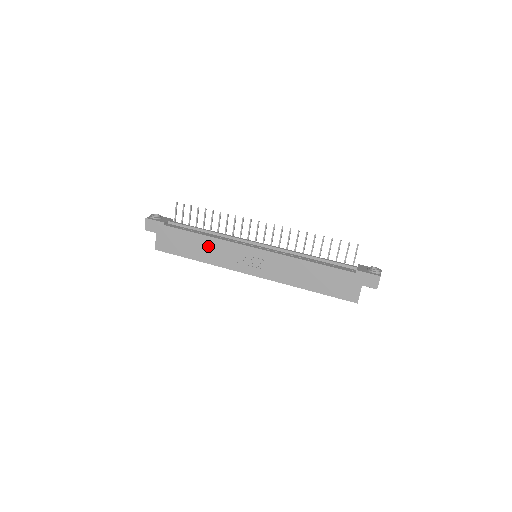
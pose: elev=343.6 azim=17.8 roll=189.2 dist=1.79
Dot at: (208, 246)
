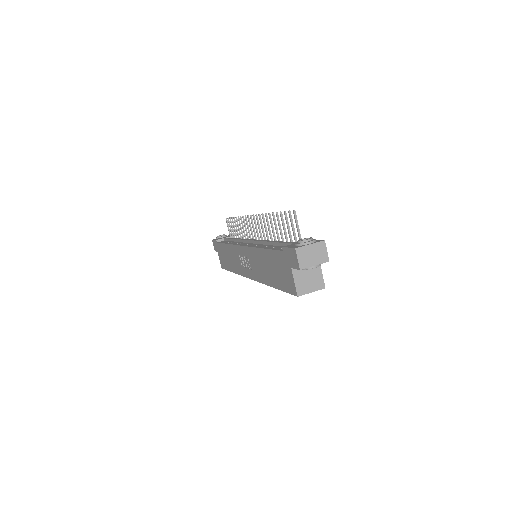
Dot at: (231, 254)
